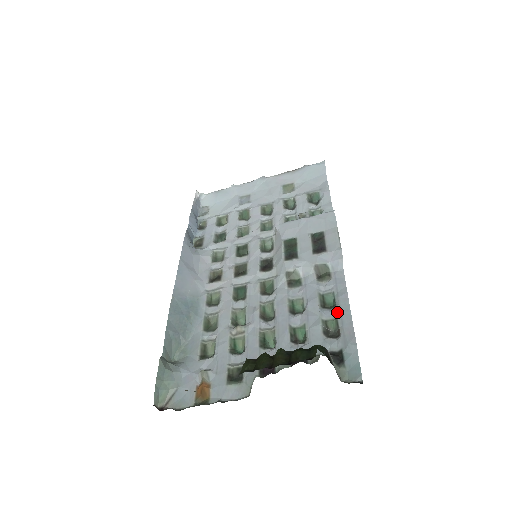
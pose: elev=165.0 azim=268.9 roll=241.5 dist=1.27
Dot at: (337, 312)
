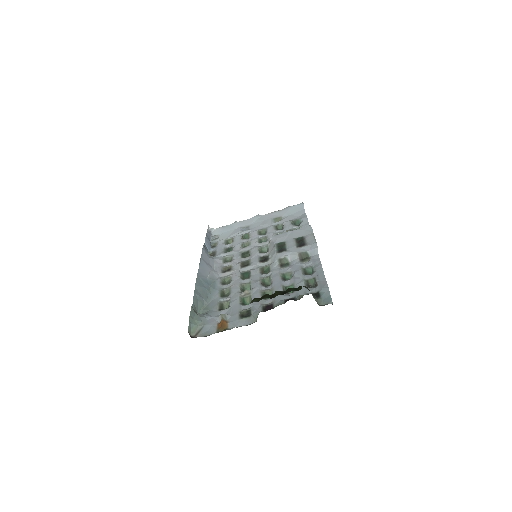
Dot at: (315, 275)
